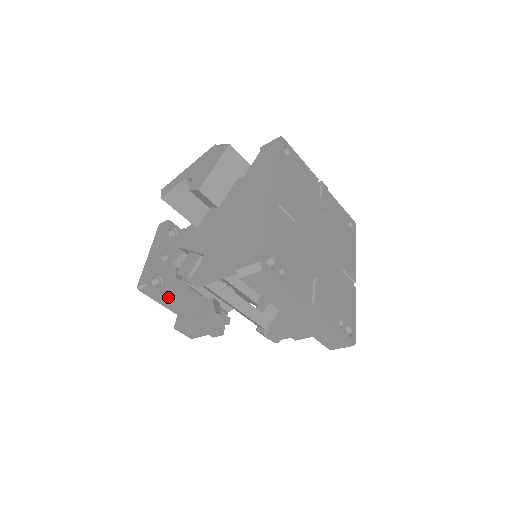
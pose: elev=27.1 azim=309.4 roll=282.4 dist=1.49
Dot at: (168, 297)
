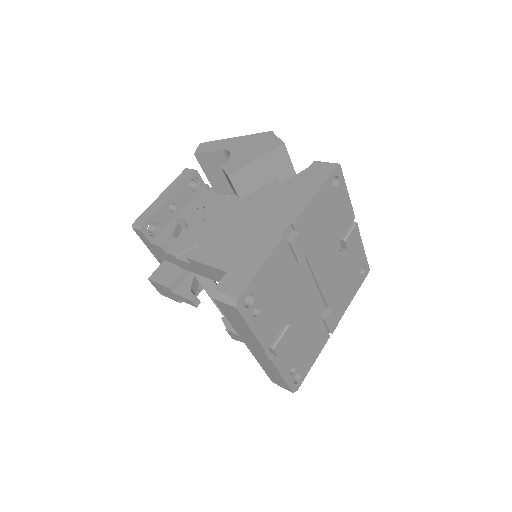
Dot at: (156, 248)
